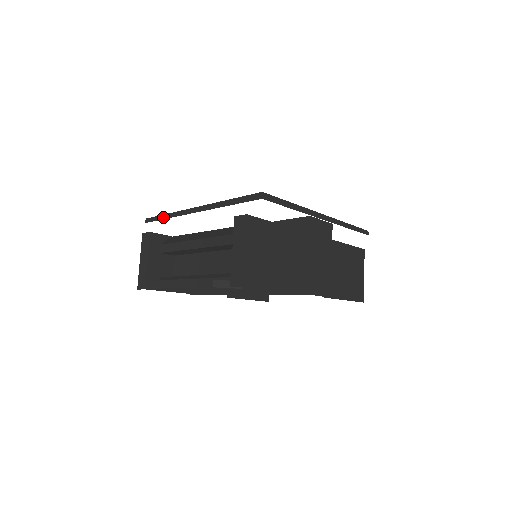
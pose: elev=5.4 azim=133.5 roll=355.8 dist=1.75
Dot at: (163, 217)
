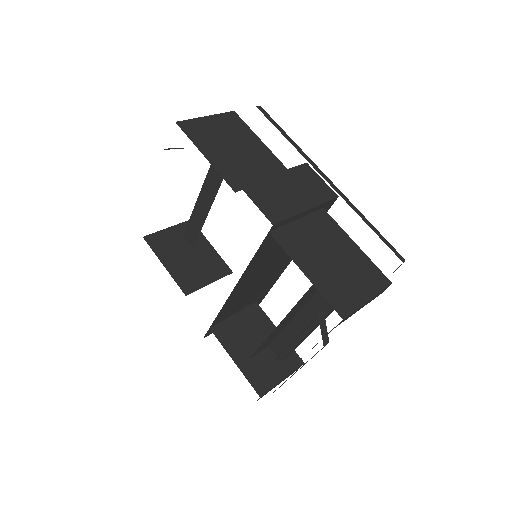
Dot at: occluded
